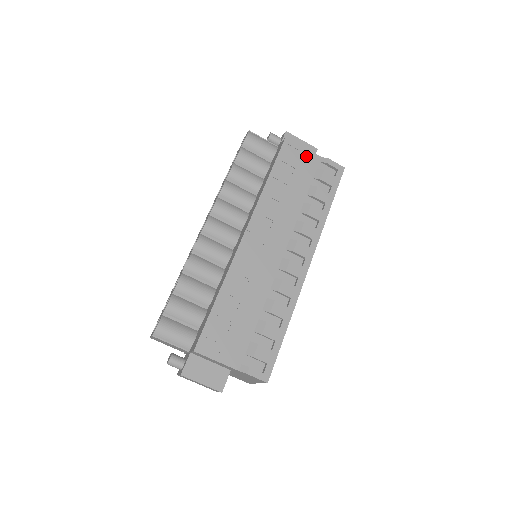
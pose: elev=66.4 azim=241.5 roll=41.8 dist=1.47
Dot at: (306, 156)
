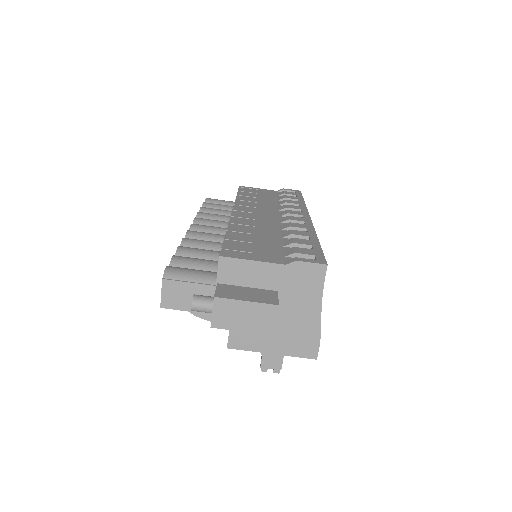
Dot at: (263, 190)
